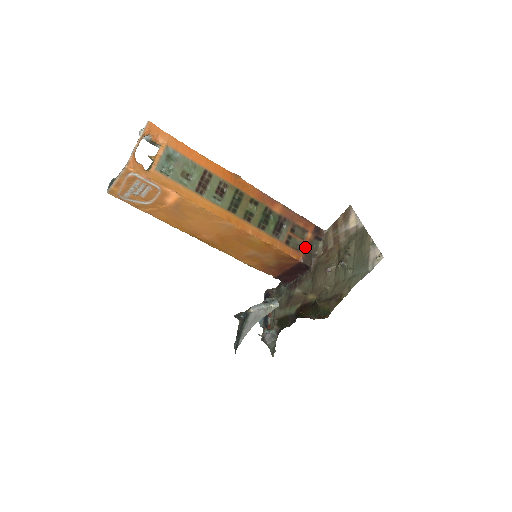
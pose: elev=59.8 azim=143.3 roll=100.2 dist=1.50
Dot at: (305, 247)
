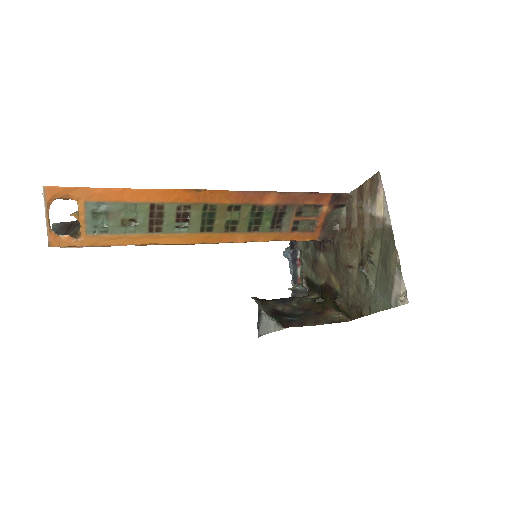
Dot at: (321, 224)
